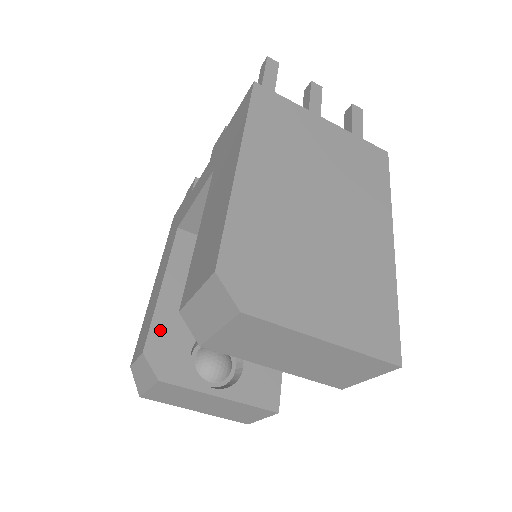
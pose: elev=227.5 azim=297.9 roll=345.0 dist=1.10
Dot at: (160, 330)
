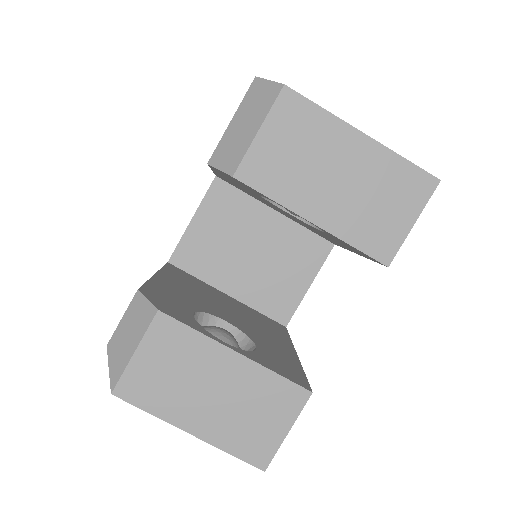
Dot at: (156, 289)
